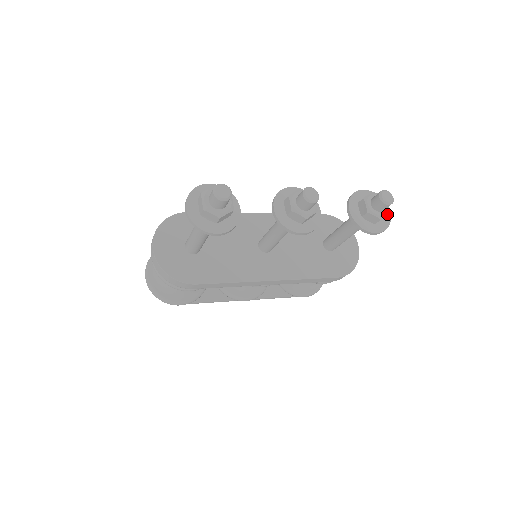
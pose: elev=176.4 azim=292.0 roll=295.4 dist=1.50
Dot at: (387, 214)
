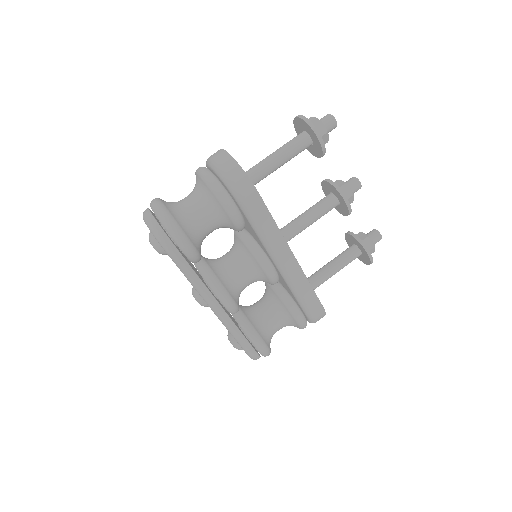
Dot at: occluded
